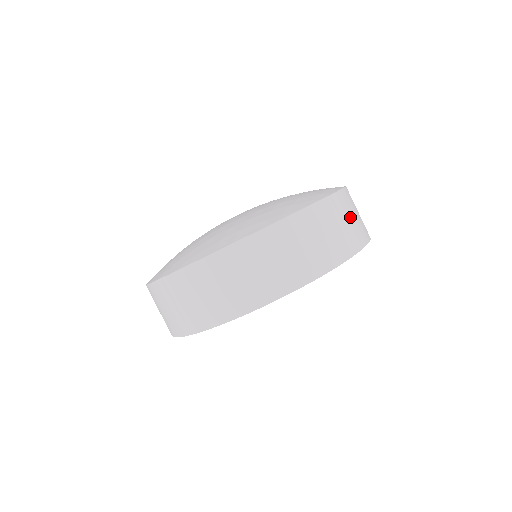
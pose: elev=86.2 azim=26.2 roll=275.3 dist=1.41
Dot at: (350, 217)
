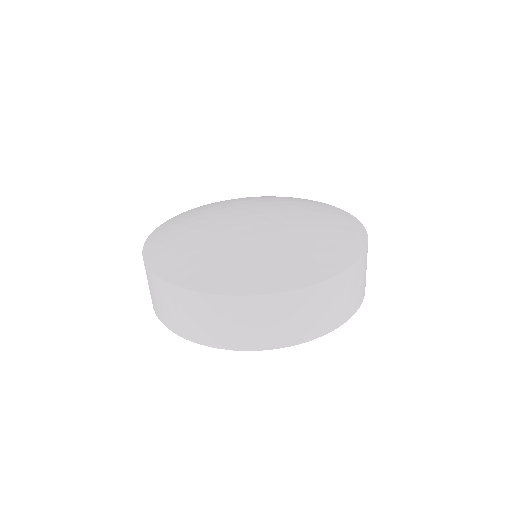
Dot at: occluded
